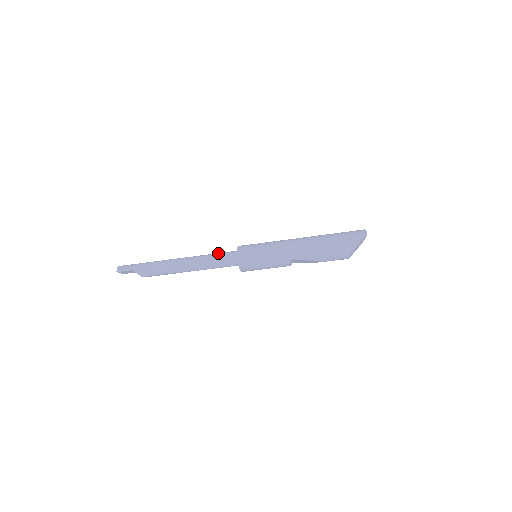
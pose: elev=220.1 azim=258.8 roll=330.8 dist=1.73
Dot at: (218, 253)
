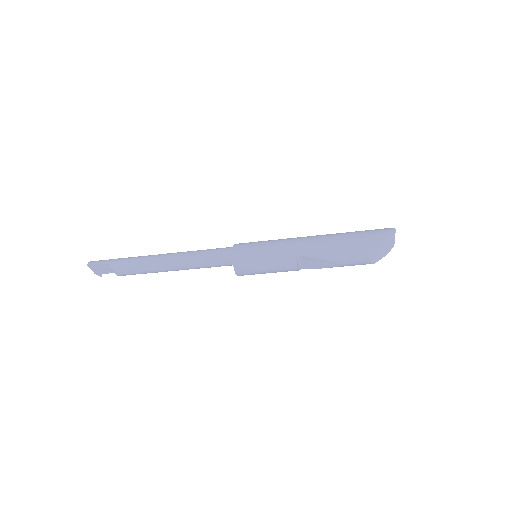
Dot at: (210, 249)
